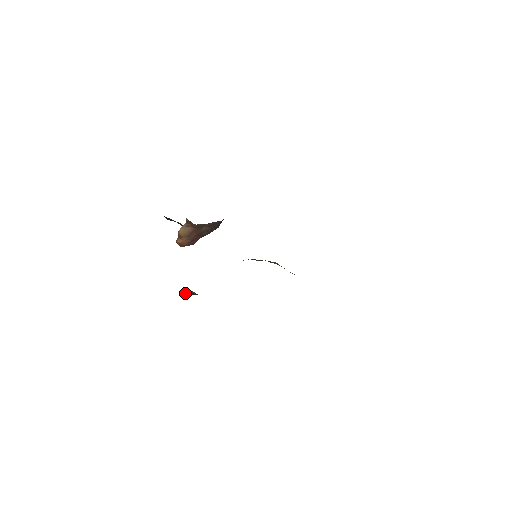
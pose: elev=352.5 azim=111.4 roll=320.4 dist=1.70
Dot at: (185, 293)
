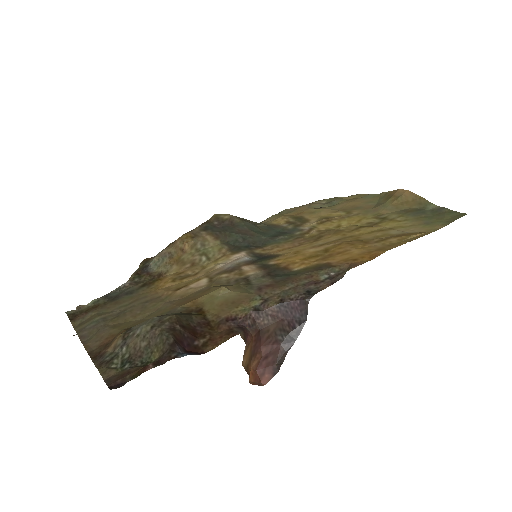
Dot at: occluded
